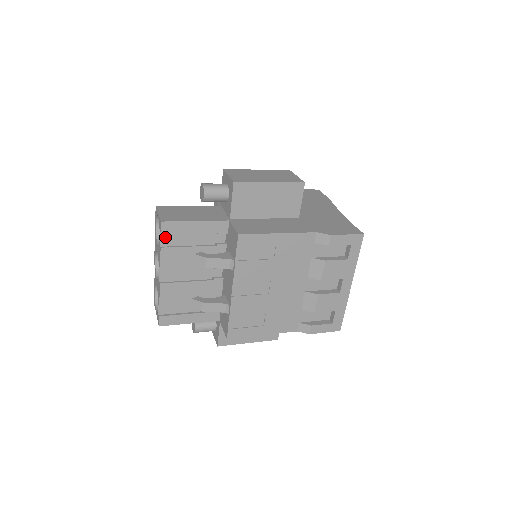
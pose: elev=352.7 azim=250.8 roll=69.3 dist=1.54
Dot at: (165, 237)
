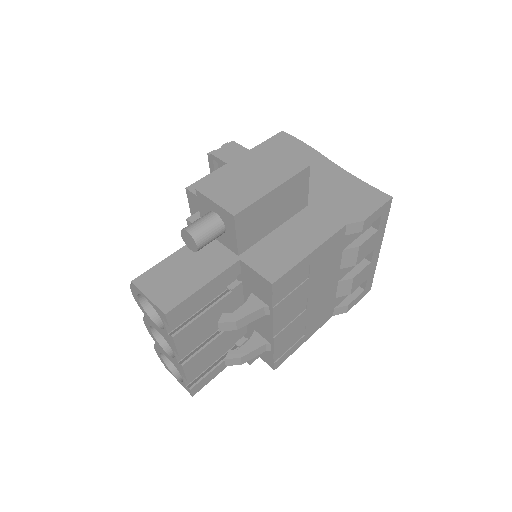
Dot at: occluded
